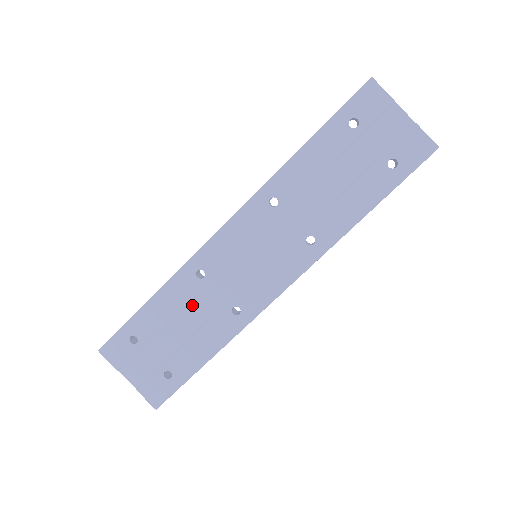
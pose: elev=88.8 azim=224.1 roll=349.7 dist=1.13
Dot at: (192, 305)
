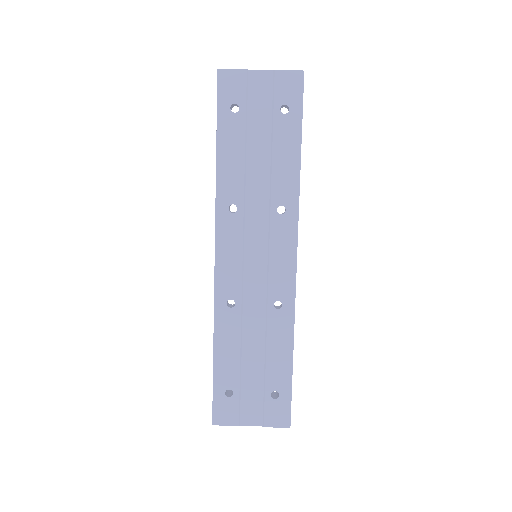
Dot at: (245, 330)
